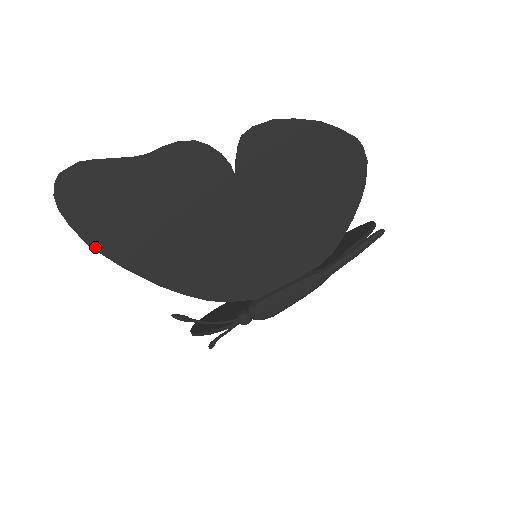
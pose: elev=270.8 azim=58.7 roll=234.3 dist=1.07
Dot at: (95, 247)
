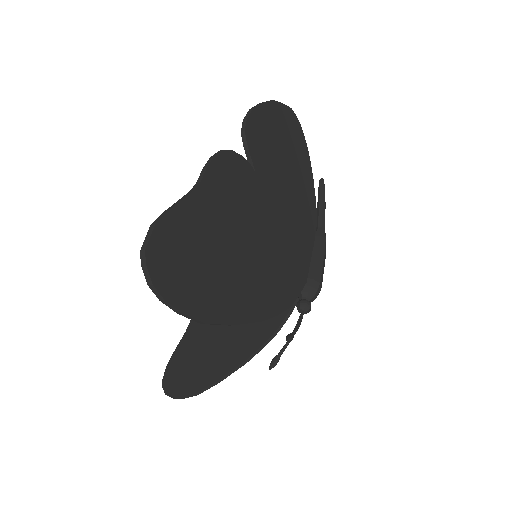
Dot at: (209, 320)
